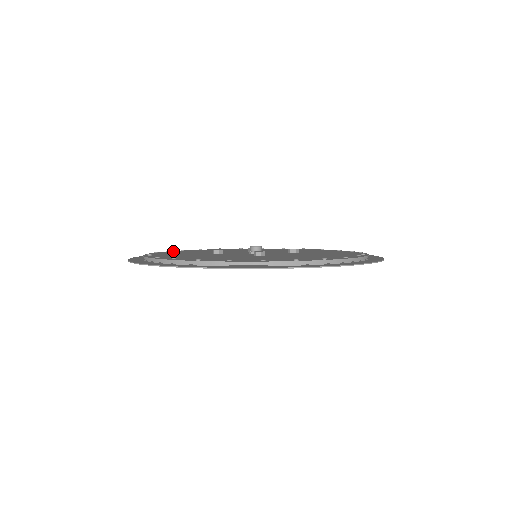
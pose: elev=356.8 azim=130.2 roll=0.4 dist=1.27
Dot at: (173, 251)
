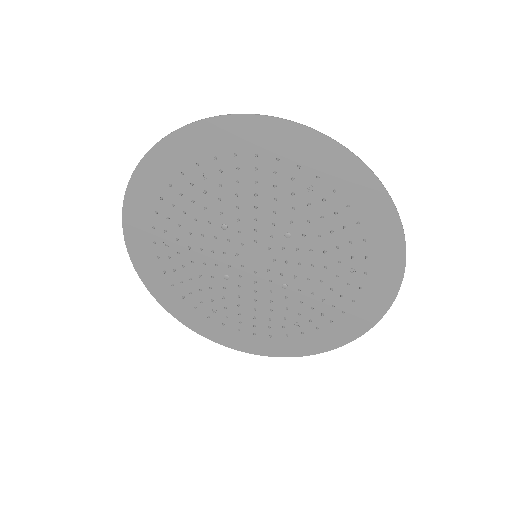
Dot at: (234, 332)
